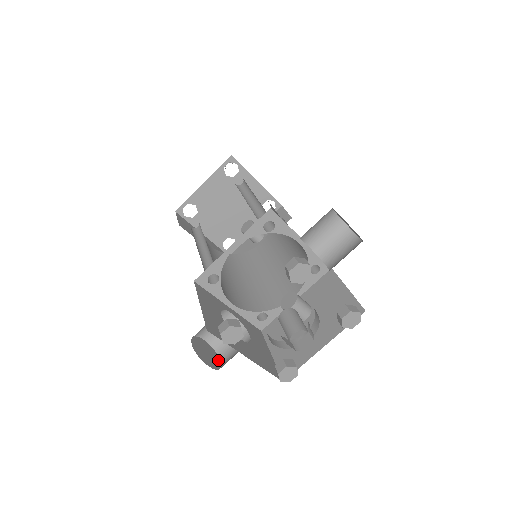
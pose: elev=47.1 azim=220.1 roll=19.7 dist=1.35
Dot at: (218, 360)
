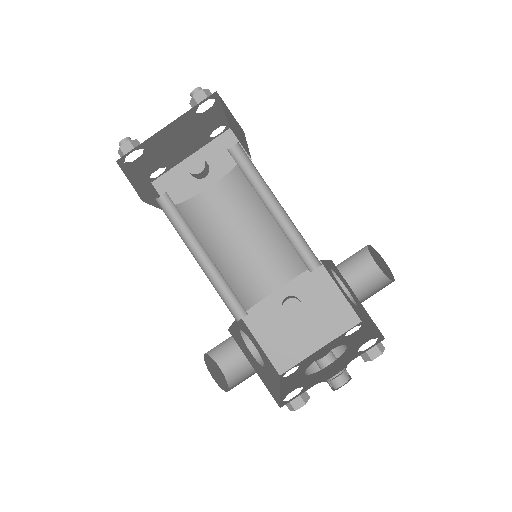
Dot at: (219, 368)
